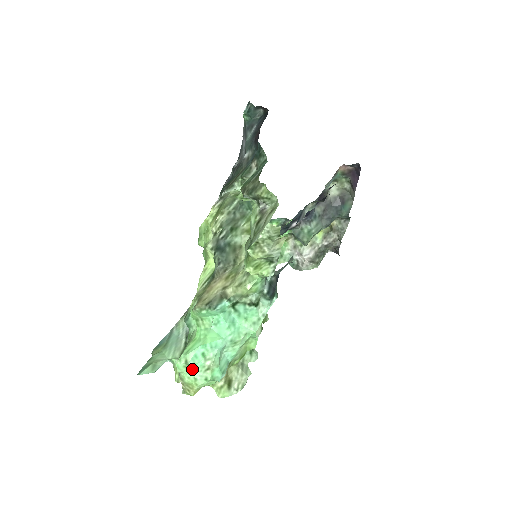
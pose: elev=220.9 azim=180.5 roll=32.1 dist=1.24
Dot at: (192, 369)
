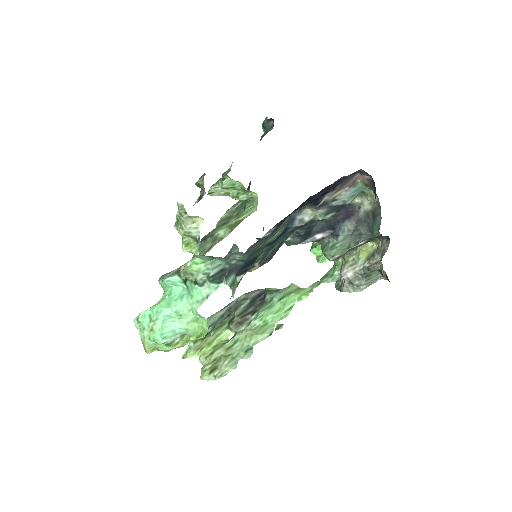
Dot at: (143, 327)
